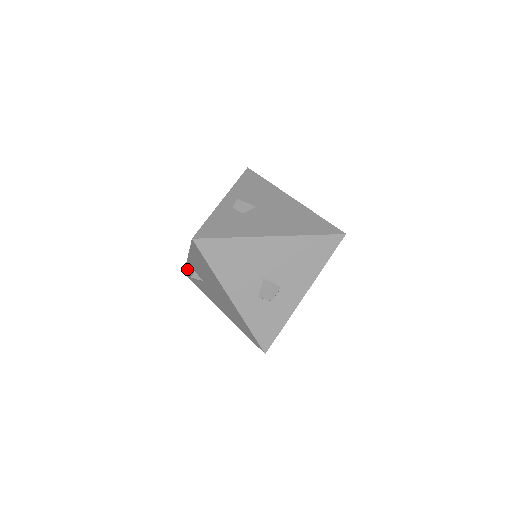
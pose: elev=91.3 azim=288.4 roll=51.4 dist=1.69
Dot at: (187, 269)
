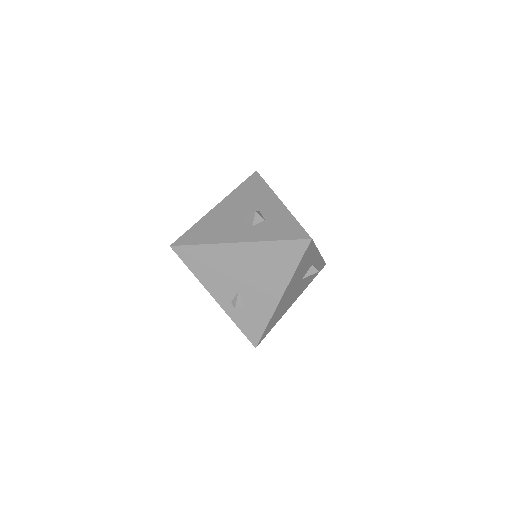
Dot at: (238, 324)
